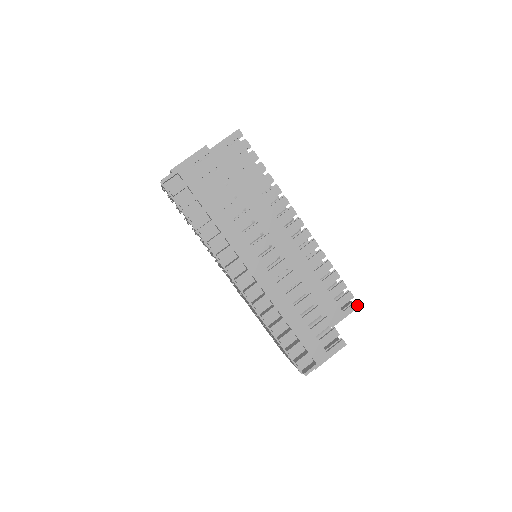
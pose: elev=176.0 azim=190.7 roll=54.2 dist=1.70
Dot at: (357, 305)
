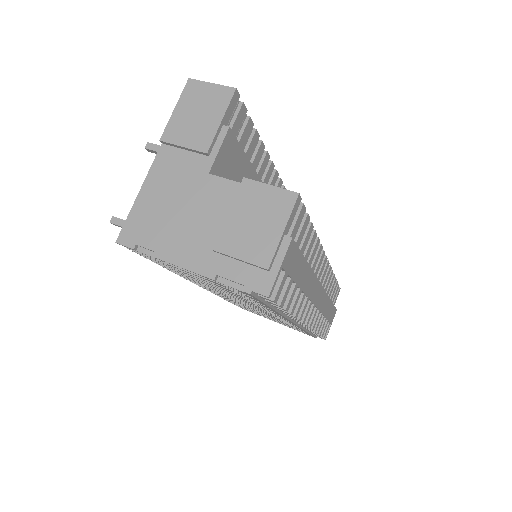
Dot at: occluded
